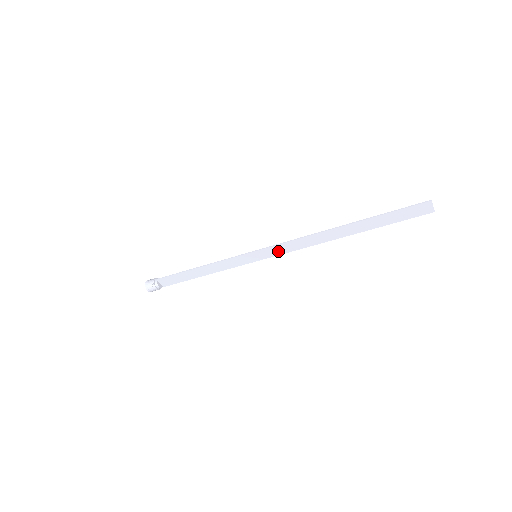
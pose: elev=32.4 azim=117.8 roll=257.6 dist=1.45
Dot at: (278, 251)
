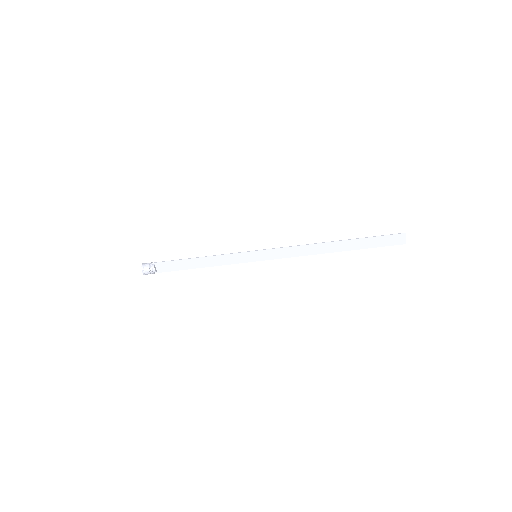
Dot at: (276, 255)
